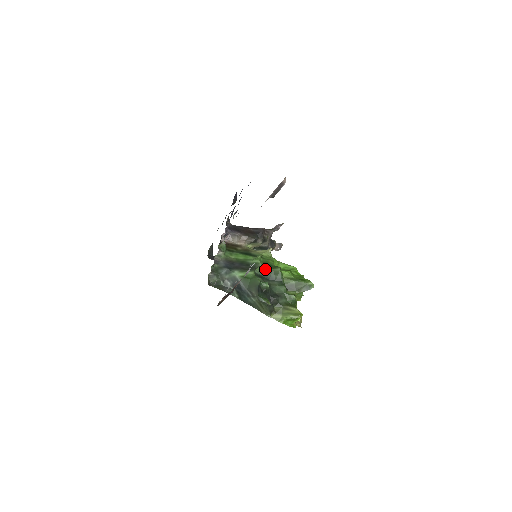
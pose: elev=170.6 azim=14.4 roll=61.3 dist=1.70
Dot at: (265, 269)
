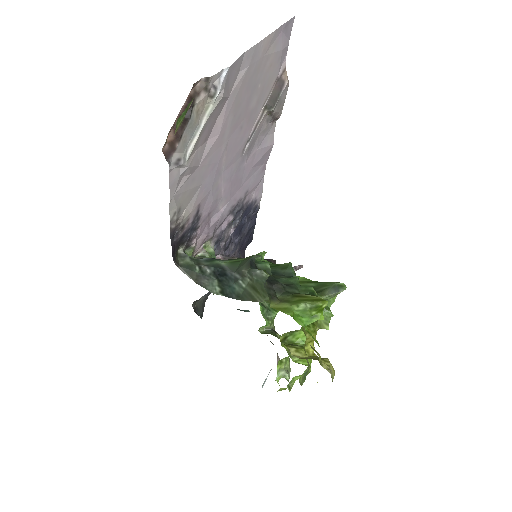
Dot at: occluded
